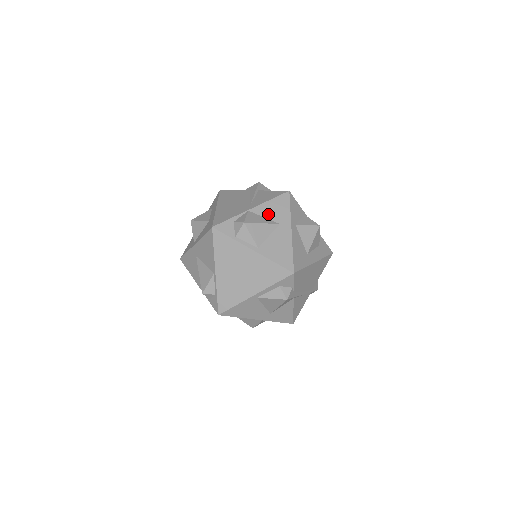
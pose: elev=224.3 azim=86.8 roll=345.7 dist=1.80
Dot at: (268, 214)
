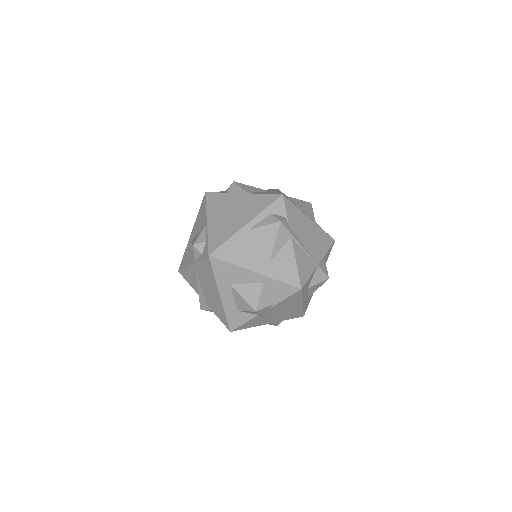
Dot at: occluded
